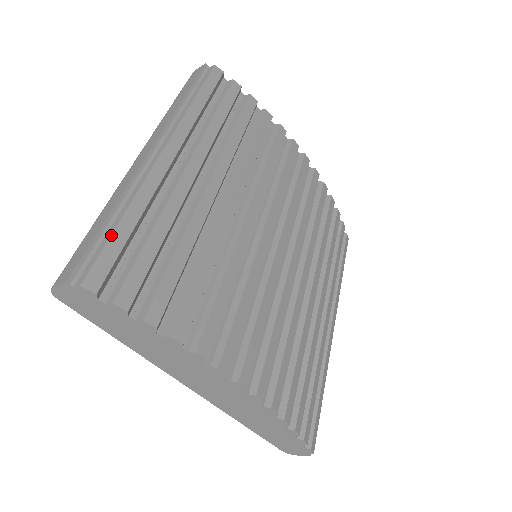
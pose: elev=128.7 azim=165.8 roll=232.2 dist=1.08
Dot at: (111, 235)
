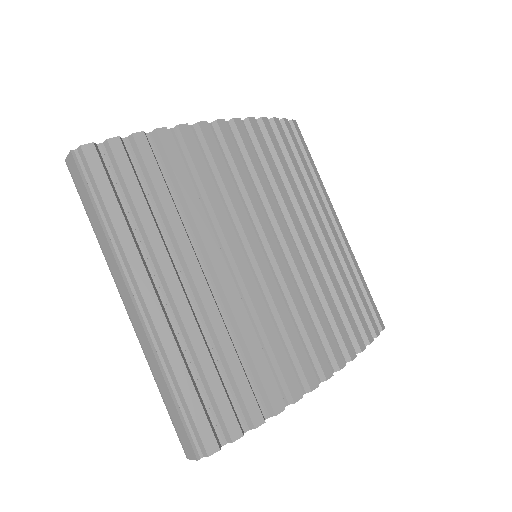
Dot at: (188, 407)
